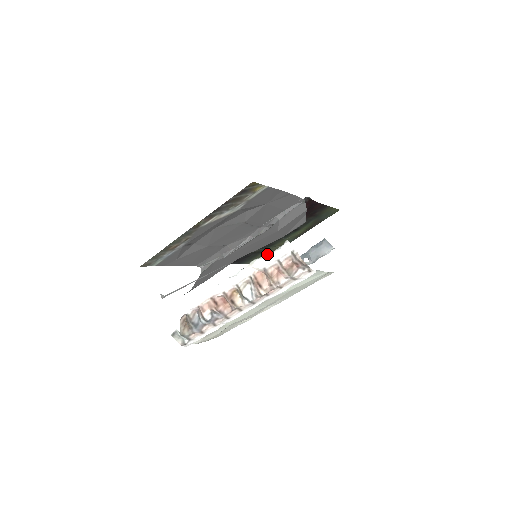
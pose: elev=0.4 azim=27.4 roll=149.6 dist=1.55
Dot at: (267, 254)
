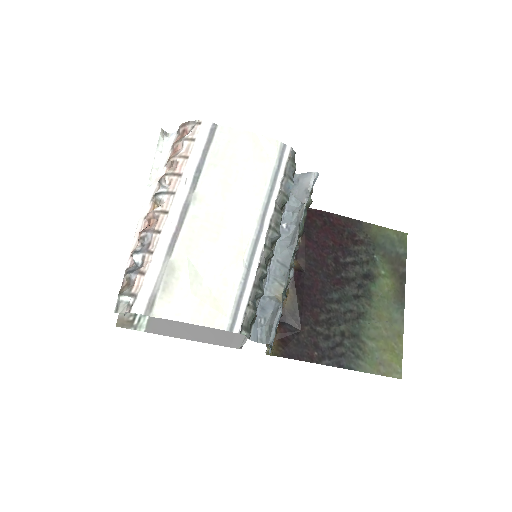
Dot at: (387, 348)
